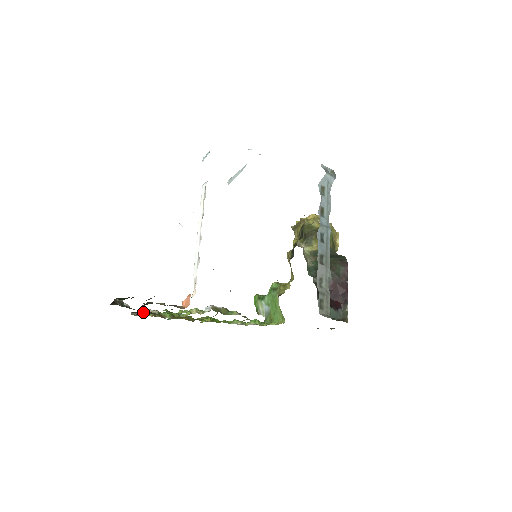
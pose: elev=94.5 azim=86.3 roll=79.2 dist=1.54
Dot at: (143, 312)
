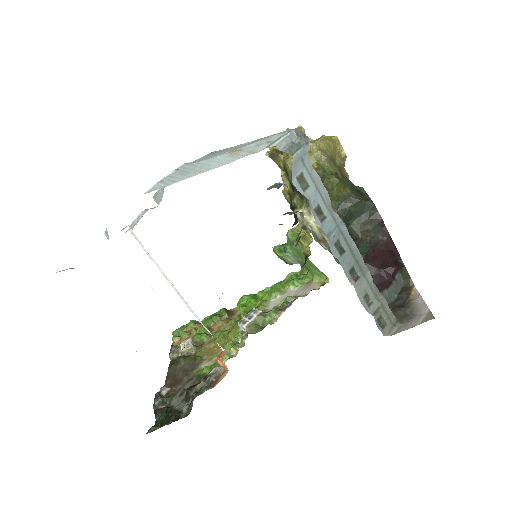
Dot at: (182, 363)
